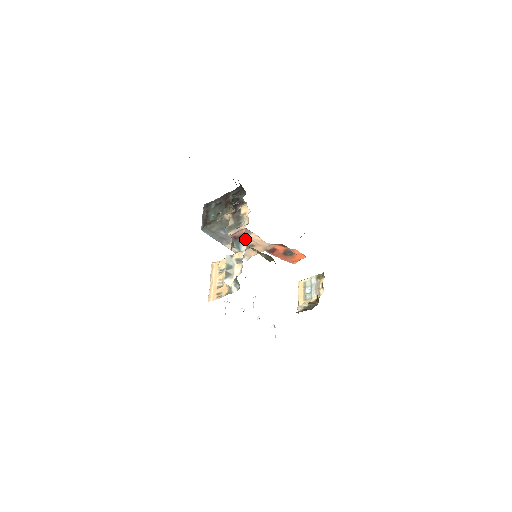
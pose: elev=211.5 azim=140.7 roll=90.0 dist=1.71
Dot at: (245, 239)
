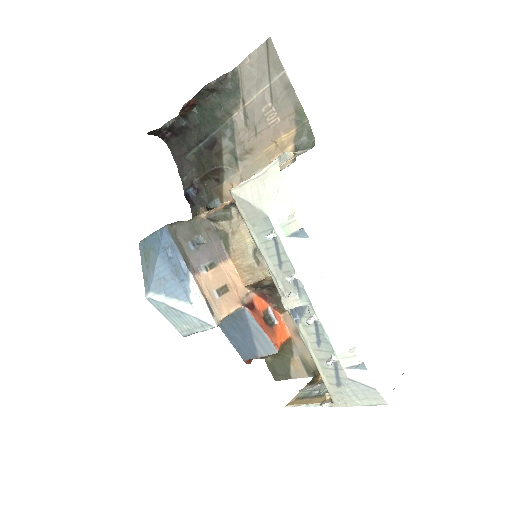
Dot at: occluded
